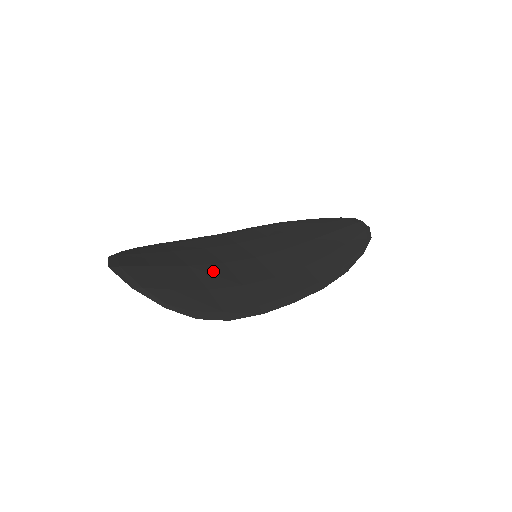
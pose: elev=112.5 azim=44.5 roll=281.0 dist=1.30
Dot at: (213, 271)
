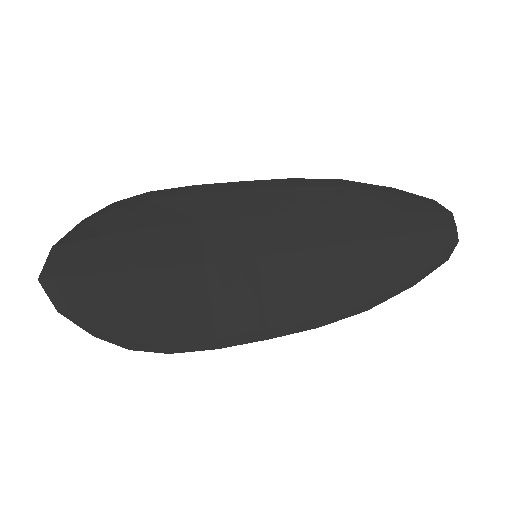
Dot at: (181, 279)
